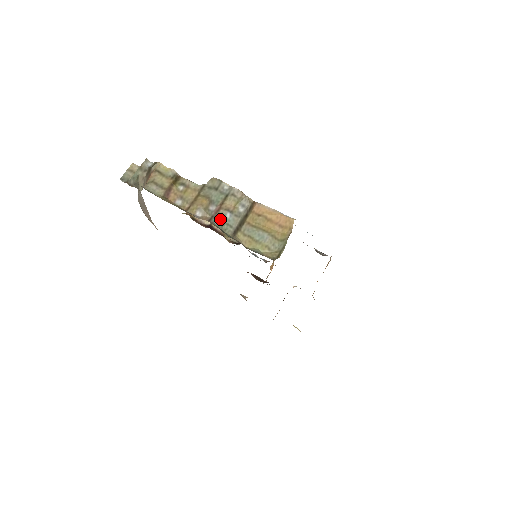
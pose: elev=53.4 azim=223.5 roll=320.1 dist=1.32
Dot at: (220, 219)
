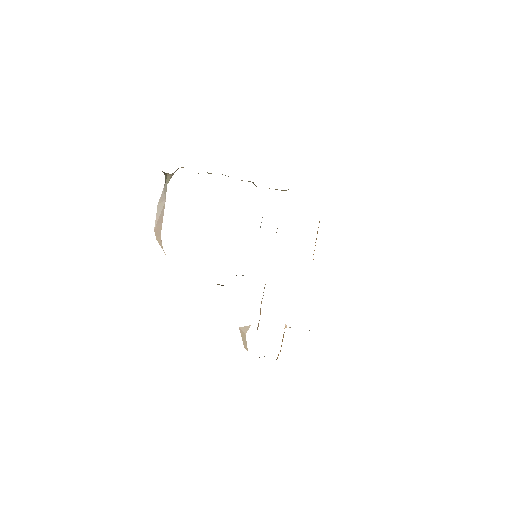
Dot at: occluded
